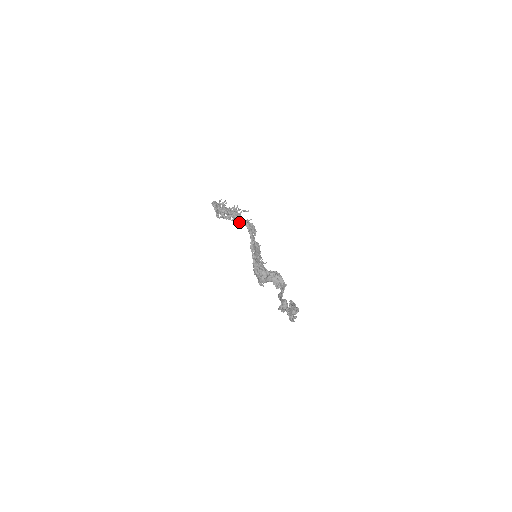
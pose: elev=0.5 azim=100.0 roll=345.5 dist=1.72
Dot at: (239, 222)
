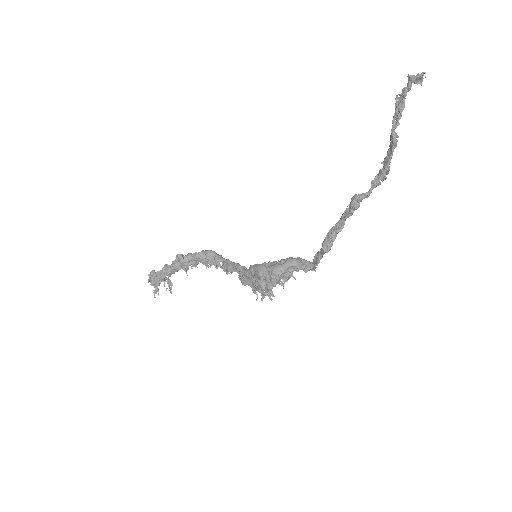
Dot at: (211, 253)
